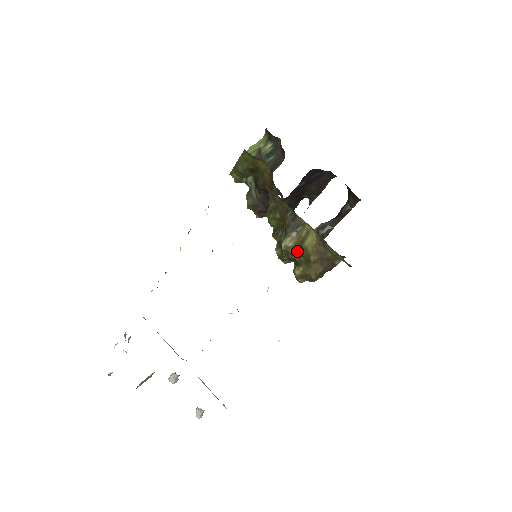
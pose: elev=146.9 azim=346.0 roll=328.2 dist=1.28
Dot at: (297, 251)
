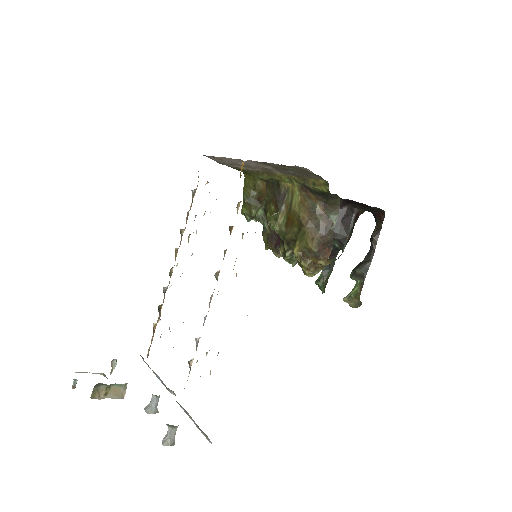
Dot at: (289, 223)
